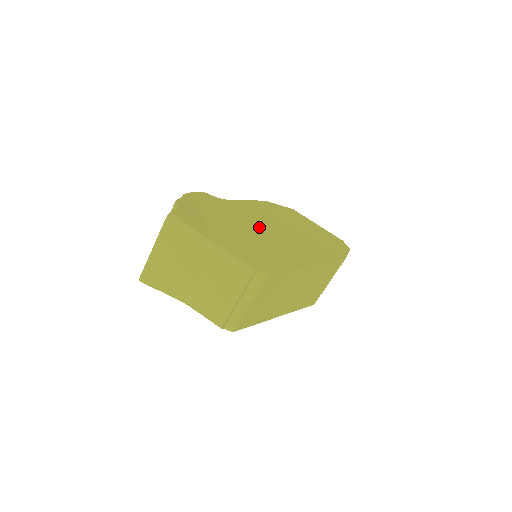
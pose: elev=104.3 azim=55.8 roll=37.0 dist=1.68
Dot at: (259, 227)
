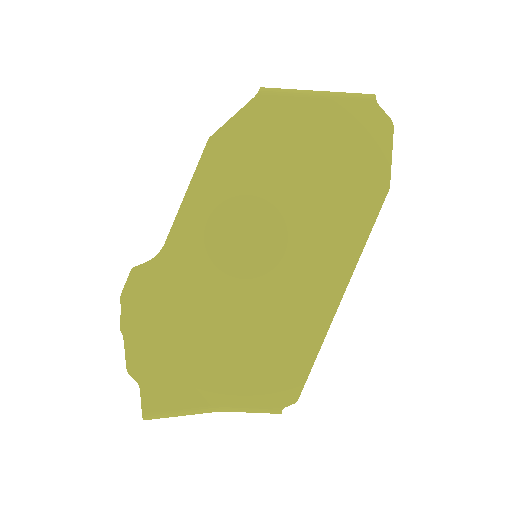
Dot at: (240, 274)
